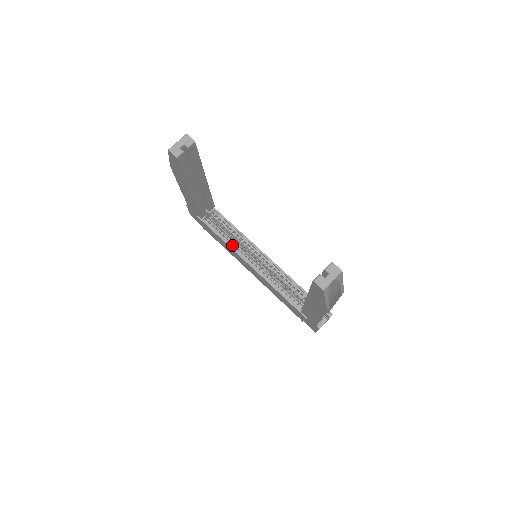
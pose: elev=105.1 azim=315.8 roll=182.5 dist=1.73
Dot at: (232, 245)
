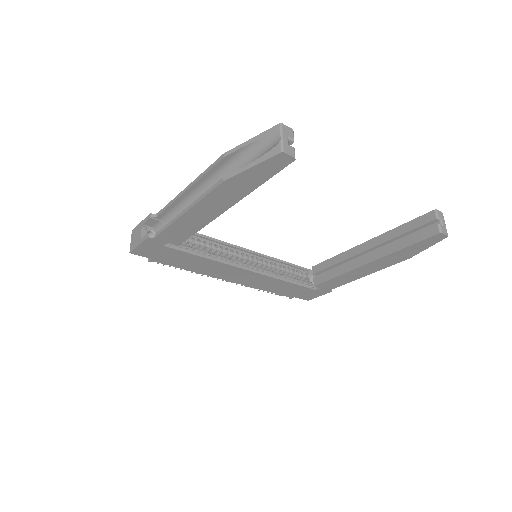
Dot at: (219, 259)
